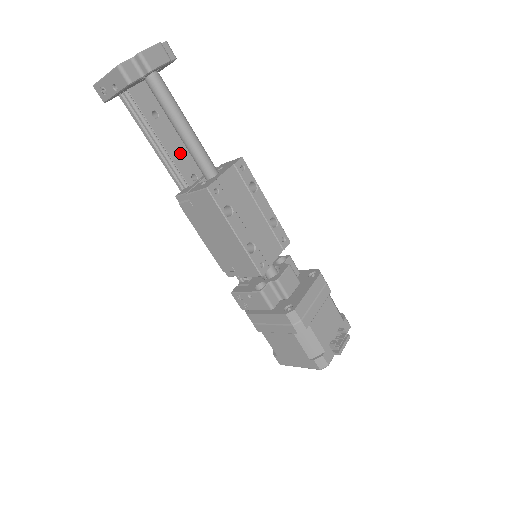
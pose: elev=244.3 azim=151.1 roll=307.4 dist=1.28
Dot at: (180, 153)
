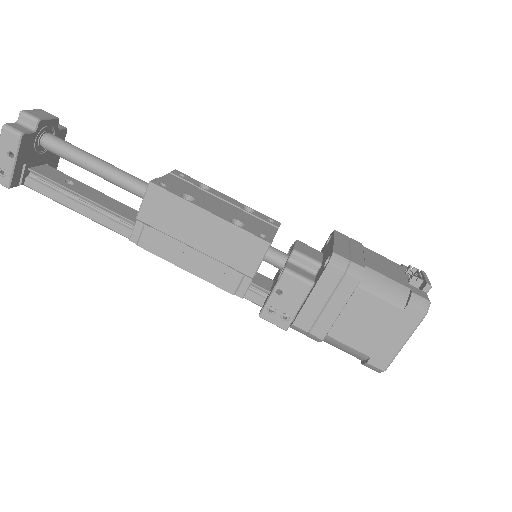
Dot at: (113, 205)
